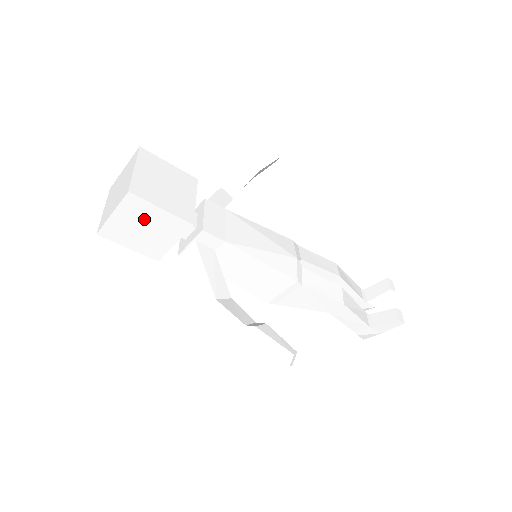
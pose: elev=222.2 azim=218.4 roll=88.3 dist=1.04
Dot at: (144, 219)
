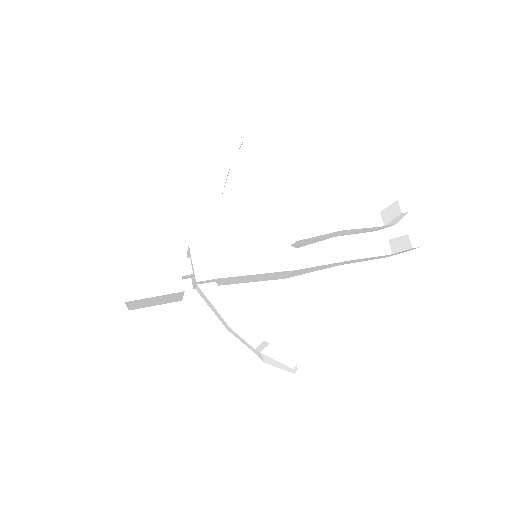
Dot at: (149, 301)
